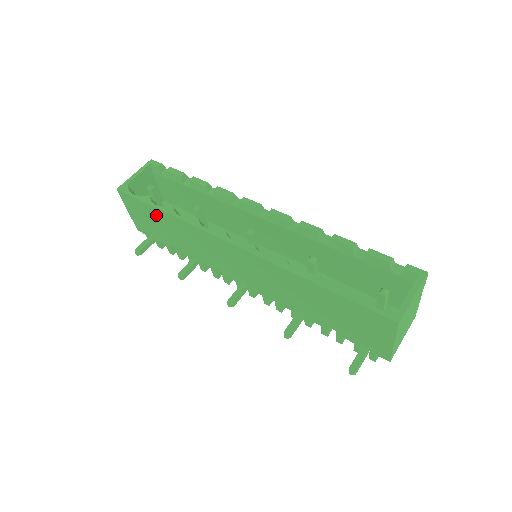
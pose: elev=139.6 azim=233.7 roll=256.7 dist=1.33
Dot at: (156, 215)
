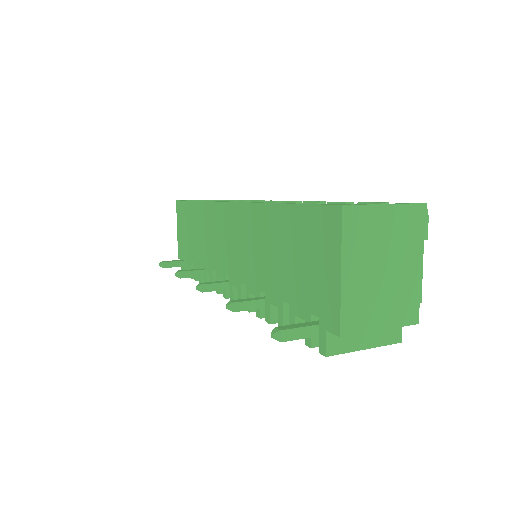
Dot at: (190, 214)
